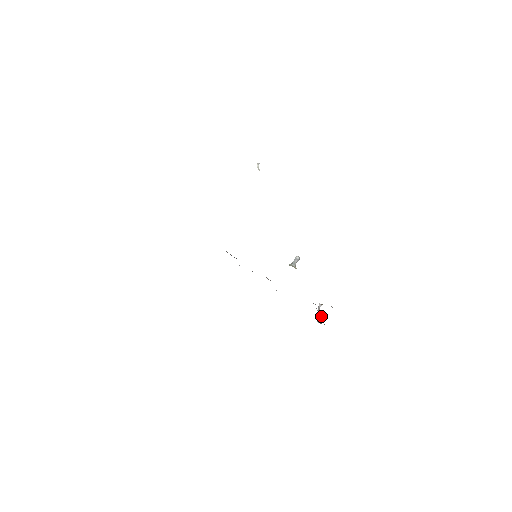
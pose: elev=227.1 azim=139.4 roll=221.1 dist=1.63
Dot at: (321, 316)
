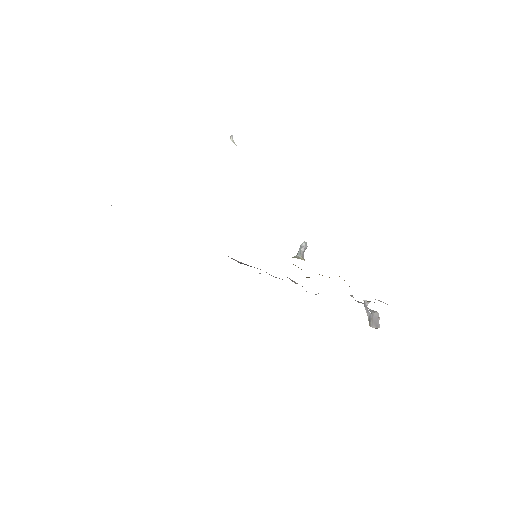
Dot at: (376, 317)
